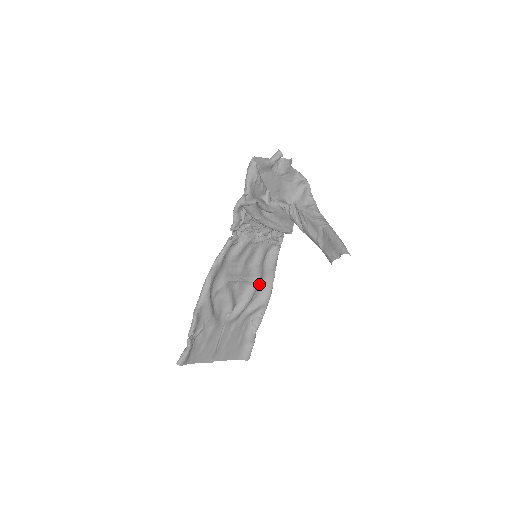
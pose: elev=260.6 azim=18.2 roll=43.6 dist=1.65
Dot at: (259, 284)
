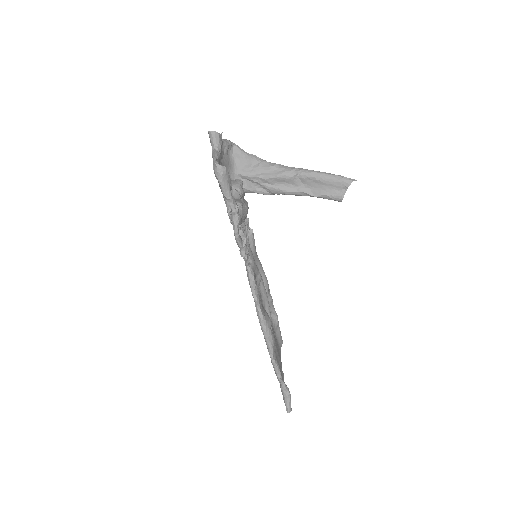
Dot at: occluded
